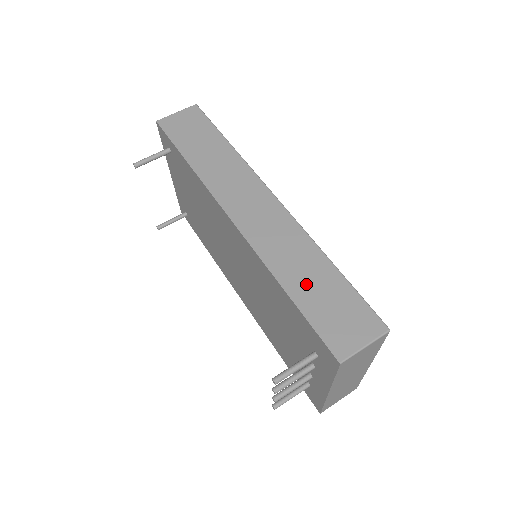
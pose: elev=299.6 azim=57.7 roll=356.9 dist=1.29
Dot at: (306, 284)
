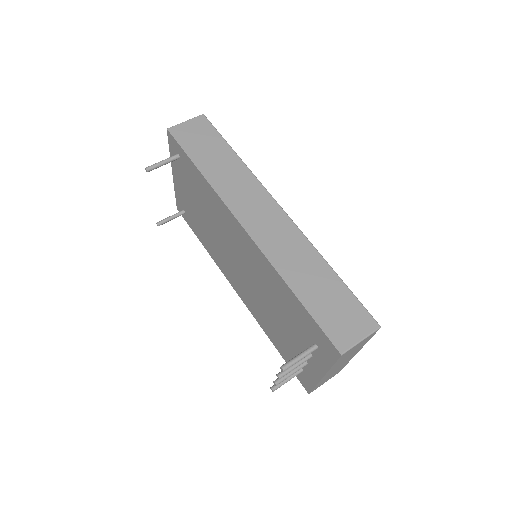
Dot at: (311, 287)
